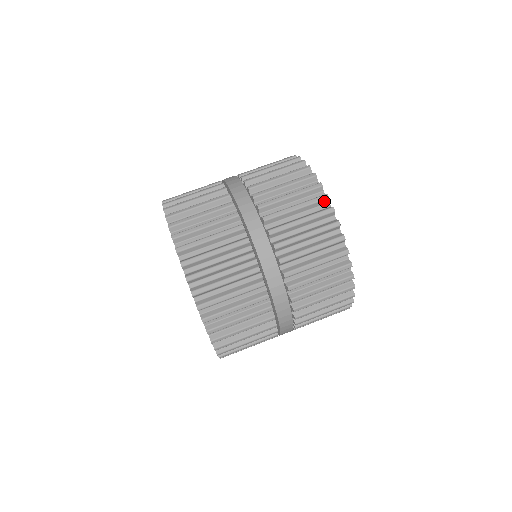
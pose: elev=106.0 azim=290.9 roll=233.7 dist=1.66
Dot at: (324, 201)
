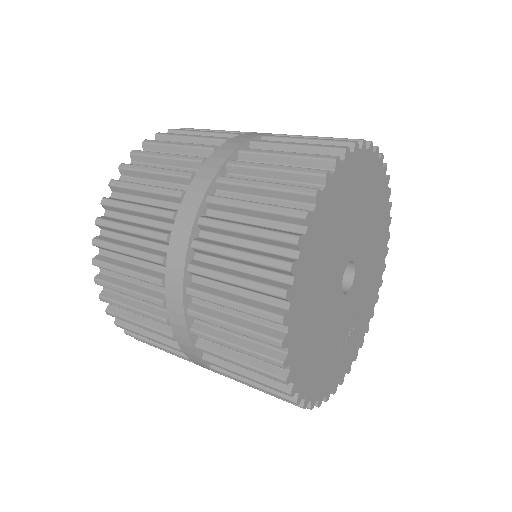
Dot at: occluded
